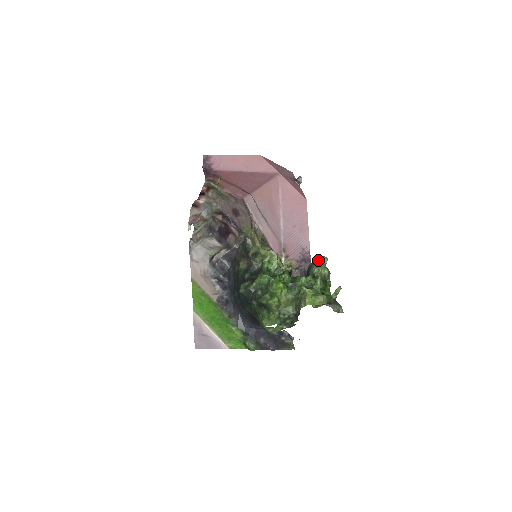
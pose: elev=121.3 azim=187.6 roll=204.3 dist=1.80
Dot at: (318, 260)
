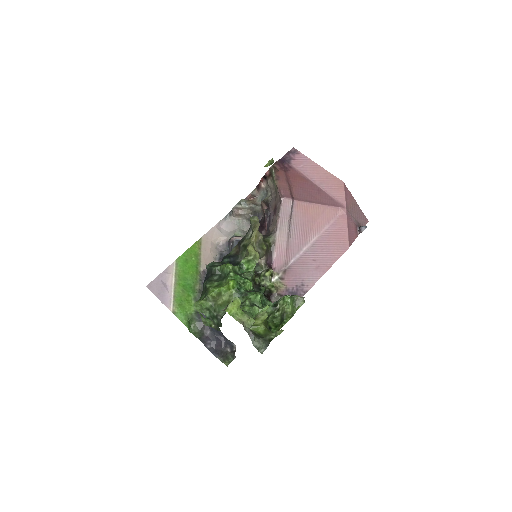
Dot at: (293, 296)
